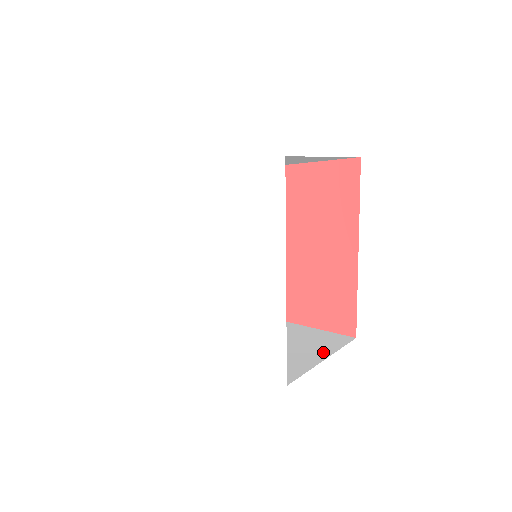
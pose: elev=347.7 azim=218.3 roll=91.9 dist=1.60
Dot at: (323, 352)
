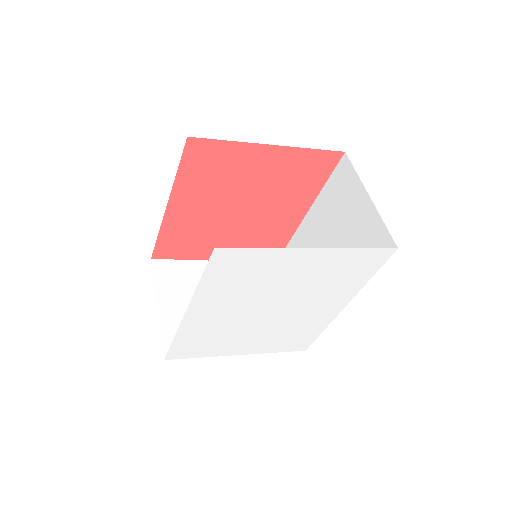
Dot at: occluded
